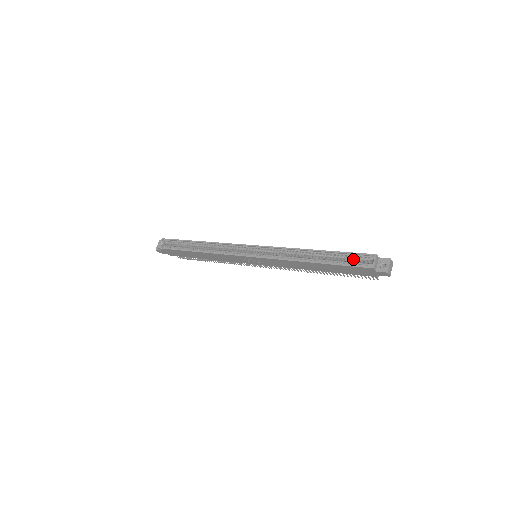
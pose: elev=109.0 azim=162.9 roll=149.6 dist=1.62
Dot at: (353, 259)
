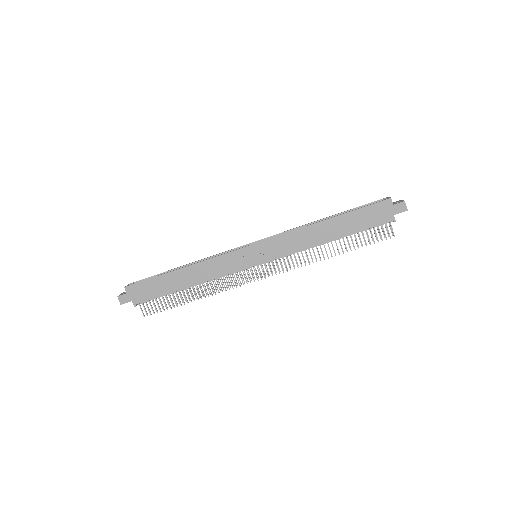
Dot at: occluded
